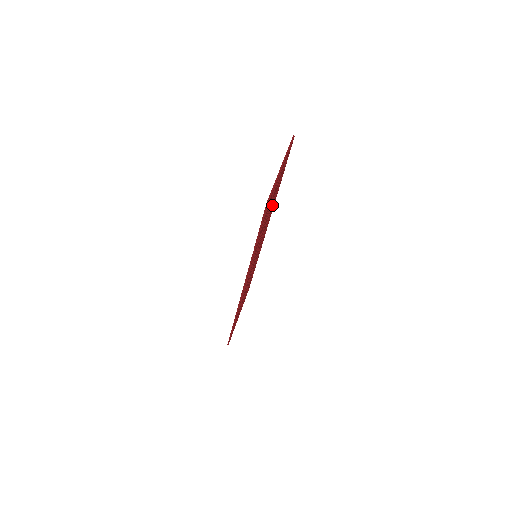
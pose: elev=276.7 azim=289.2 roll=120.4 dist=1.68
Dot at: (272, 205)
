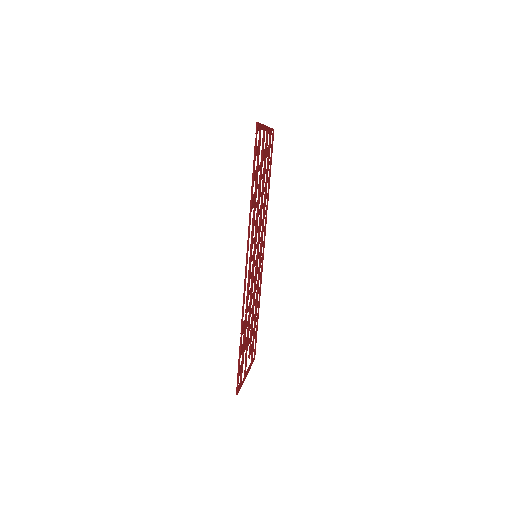
Dot at: (264, 200)
